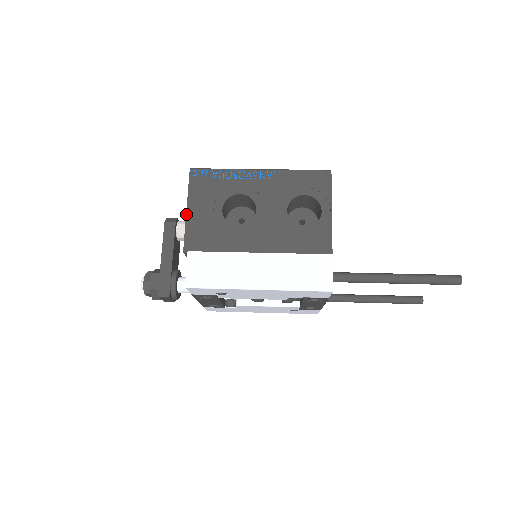
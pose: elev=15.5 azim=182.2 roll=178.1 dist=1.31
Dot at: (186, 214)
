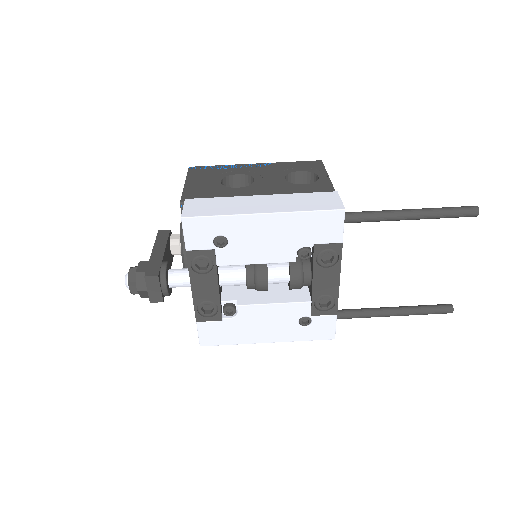
Dot at: (184, 185)
